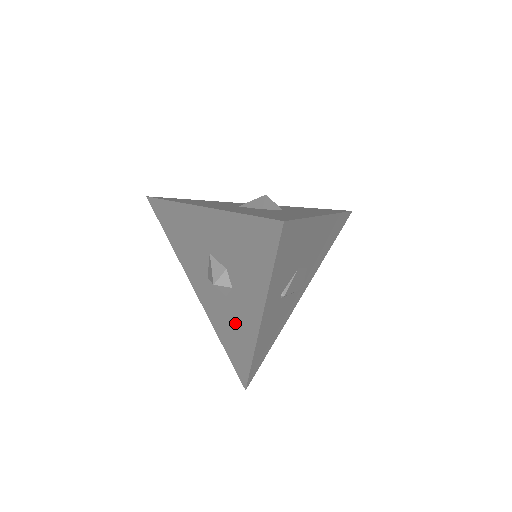
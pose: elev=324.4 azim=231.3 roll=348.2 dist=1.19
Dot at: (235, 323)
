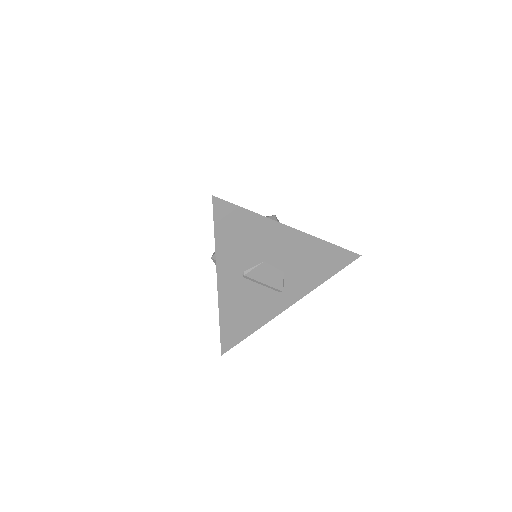
Dot at: occluded
